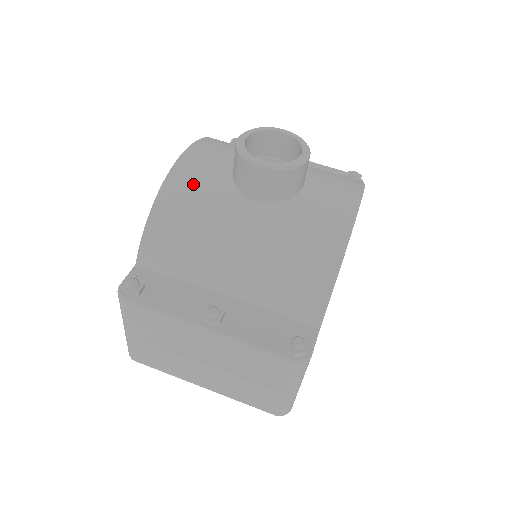
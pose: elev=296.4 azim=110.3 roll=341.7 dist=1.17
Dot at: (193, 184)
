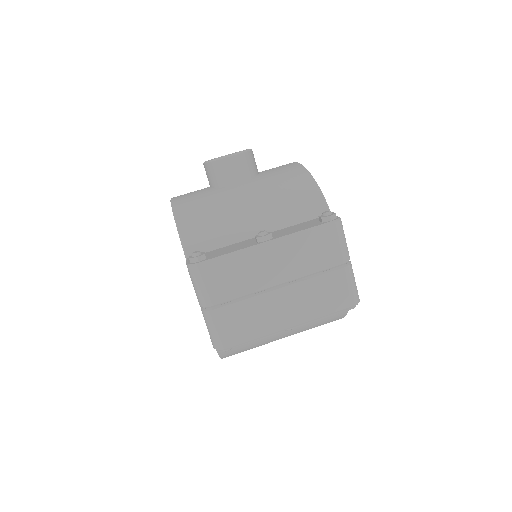
Dot at: (192, 199)
